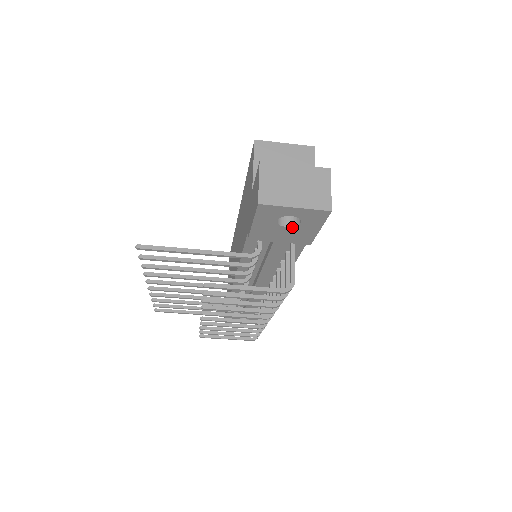
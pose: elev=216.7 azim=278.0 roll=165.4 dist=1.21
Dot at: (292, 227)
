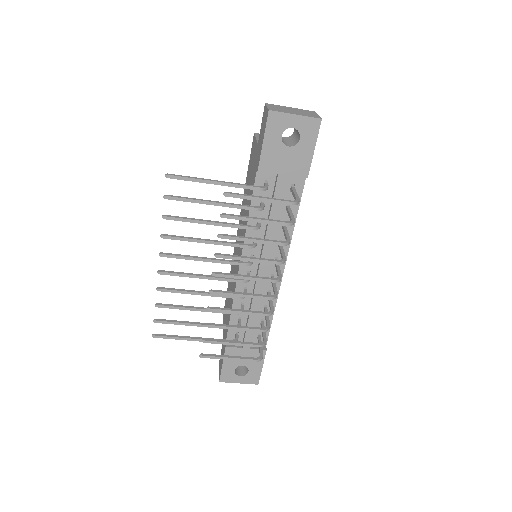
Dot at: (293, 147)
